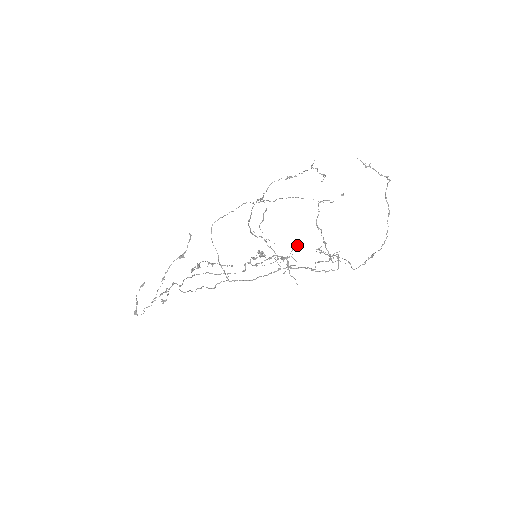
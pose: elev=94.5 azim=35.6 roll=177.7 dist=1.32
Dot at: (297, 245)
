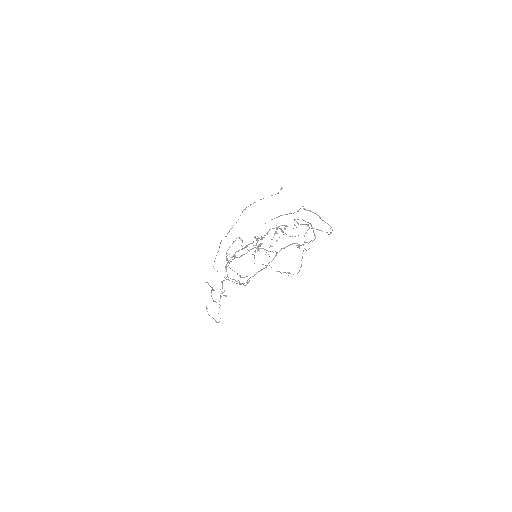
Dot at: (277, 229)
